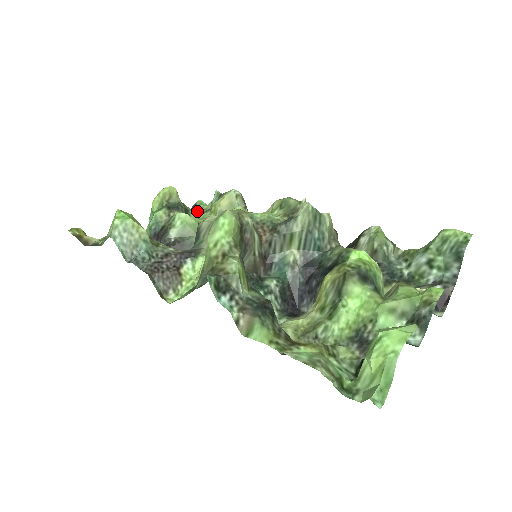
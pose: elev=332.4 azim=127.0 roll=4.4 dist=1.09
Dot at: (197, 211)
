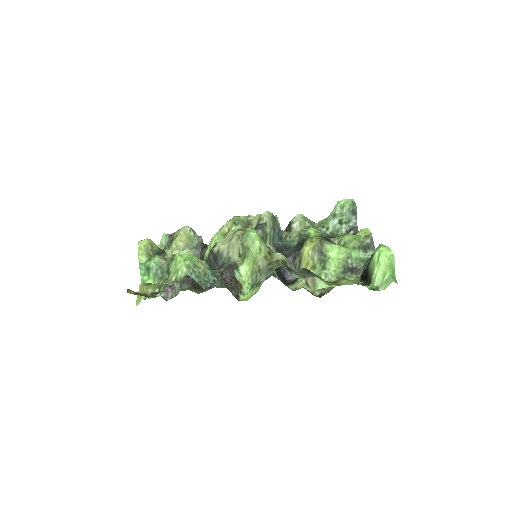
Dot at: occluded
